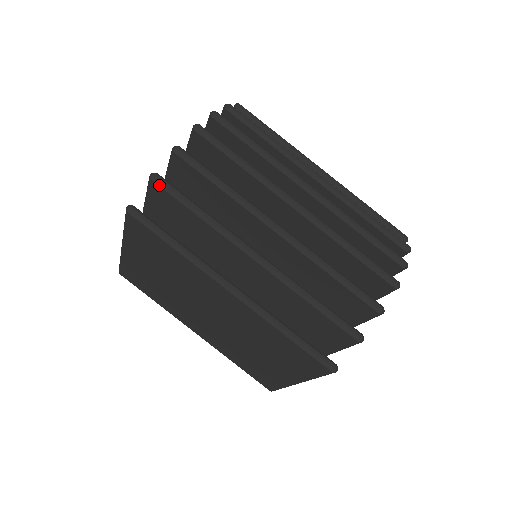
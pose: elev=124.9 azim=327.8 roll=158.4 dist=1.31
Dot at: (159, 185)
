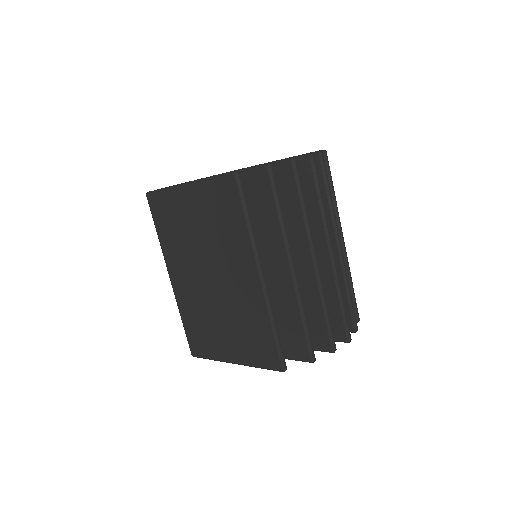
Dot at: (269, 175)
